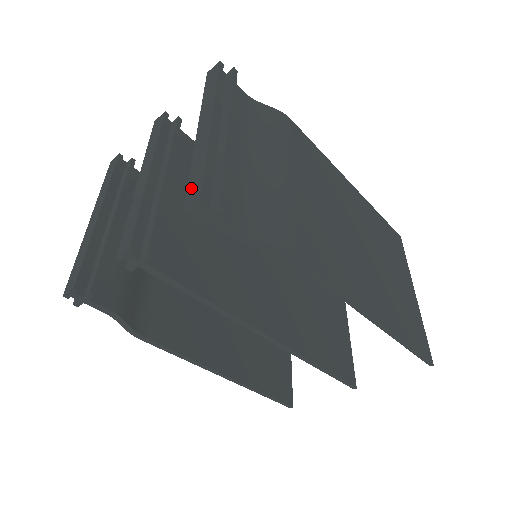
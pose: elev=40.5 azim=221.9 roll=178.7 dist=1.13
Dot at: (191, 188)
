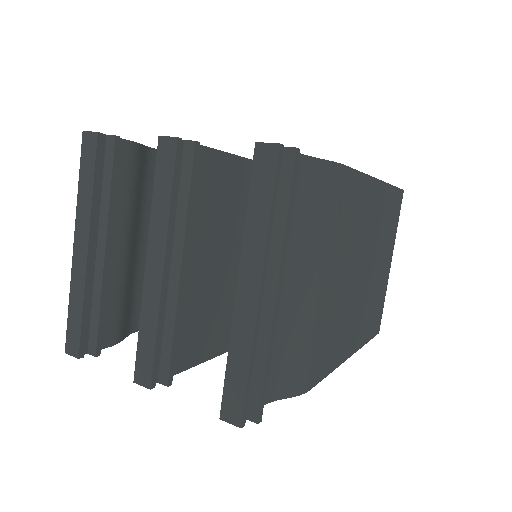
Dot at: (229, 397)
